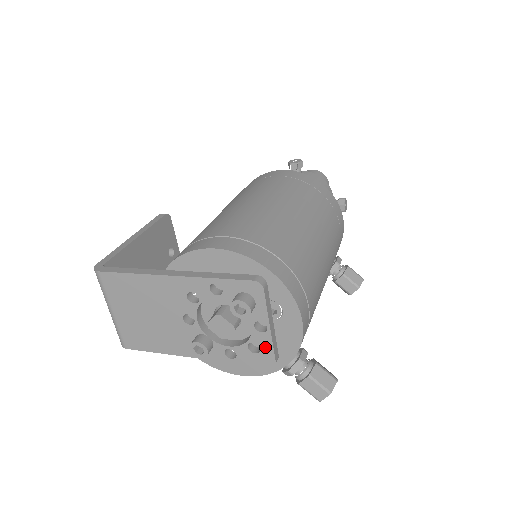
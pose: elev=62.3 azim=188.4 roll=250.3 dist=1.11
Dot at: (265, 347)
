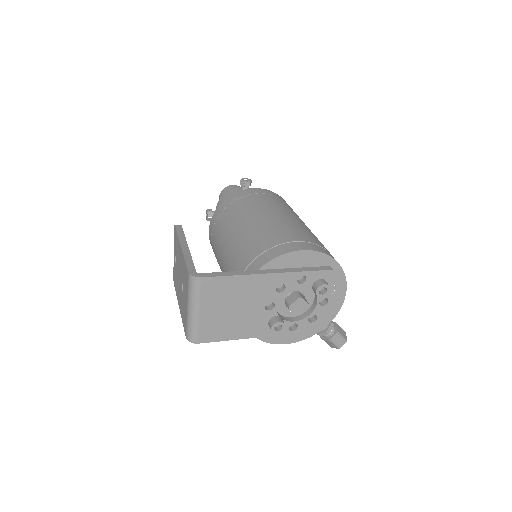
Dot at: (321, 316)
